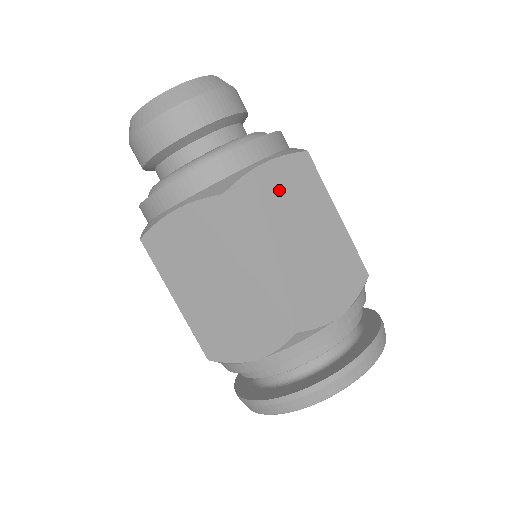
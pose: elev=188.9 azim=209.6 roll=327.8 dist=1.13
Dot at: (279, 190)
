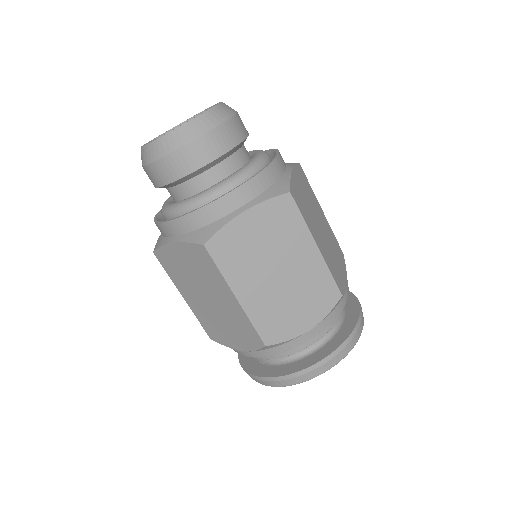
Dot at: (257, 233)
